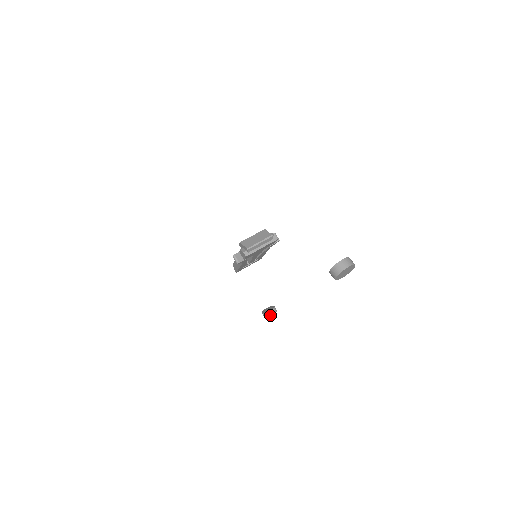
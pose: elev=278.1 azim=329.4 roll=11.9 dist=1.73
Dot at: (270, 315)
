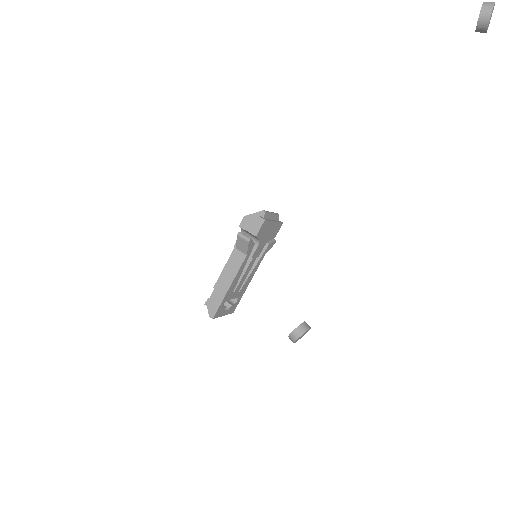
Dot at: (307, 328)
